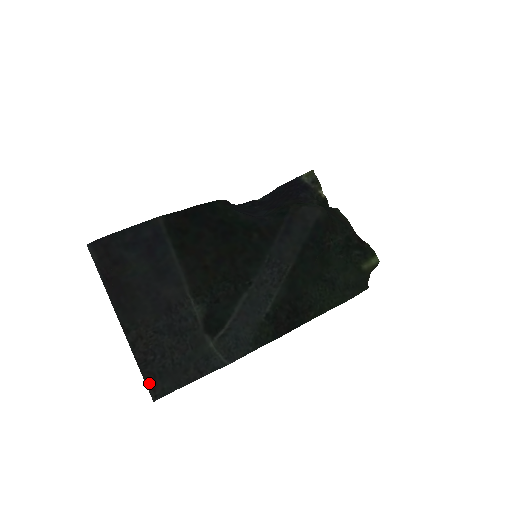
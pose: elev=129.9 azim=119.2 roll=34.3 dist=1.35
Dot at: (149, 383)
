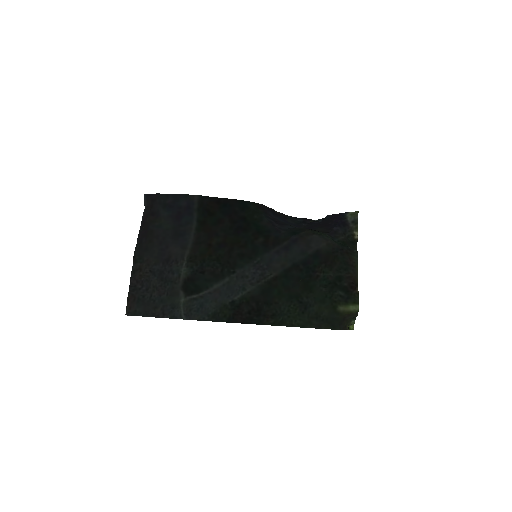
Dot at: (129, 302)
